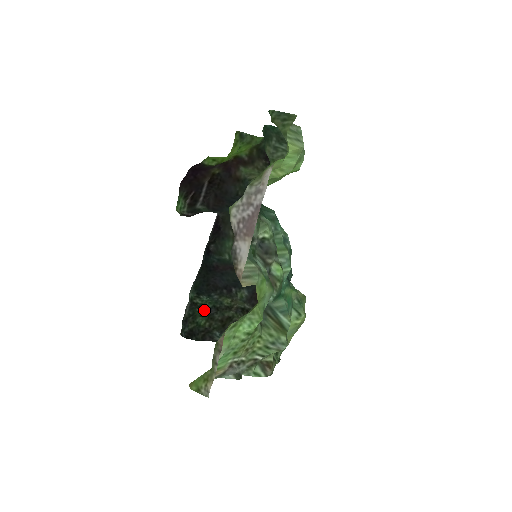
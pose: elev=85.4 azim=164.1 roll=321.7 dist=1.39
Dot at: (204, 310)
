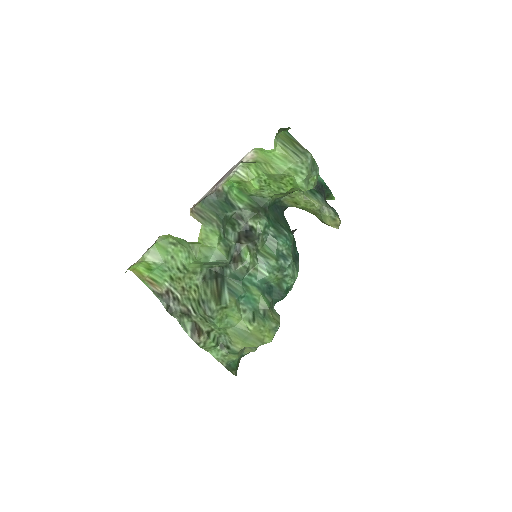
Dot at: occluded
